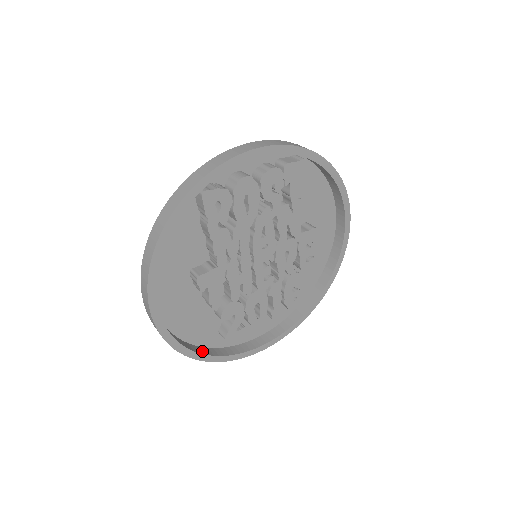
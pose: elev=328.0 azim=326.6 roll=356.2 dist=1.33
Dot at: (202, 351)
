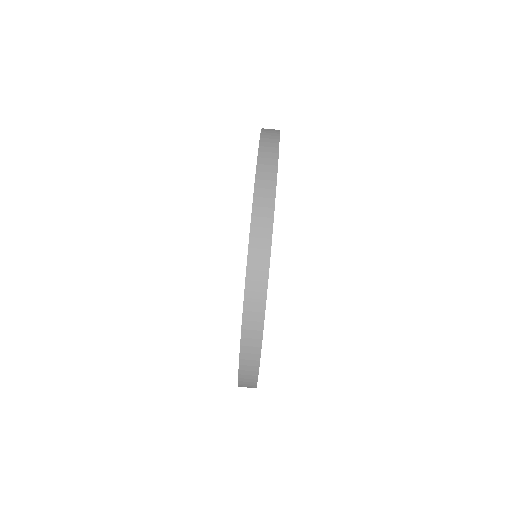
Dot at: occluded
